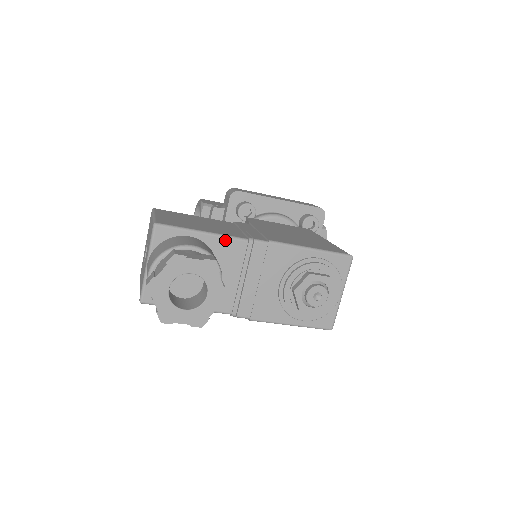
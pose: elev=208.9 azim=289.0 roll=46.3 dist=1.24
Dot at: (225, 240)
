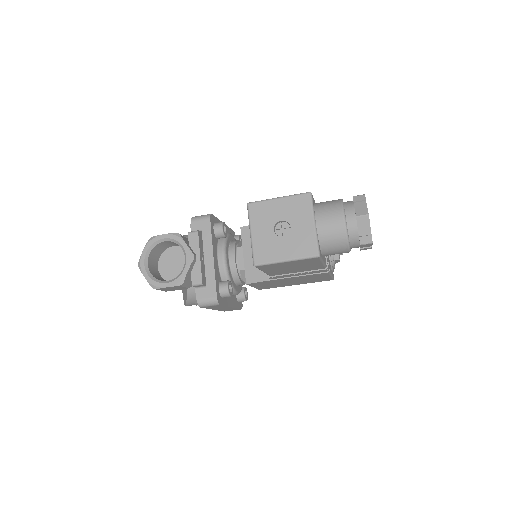
Dot at: occluded
